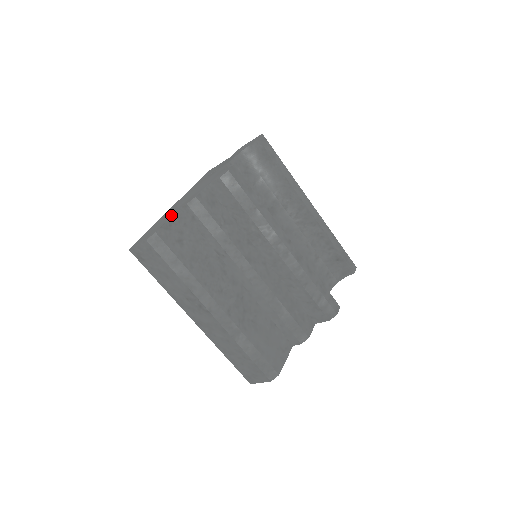
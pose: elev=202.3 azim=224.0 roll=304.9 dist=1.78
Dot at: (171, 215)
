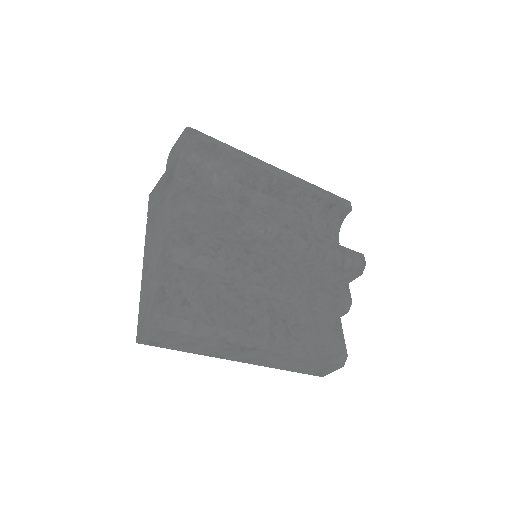
Dot at: (157, 281)
